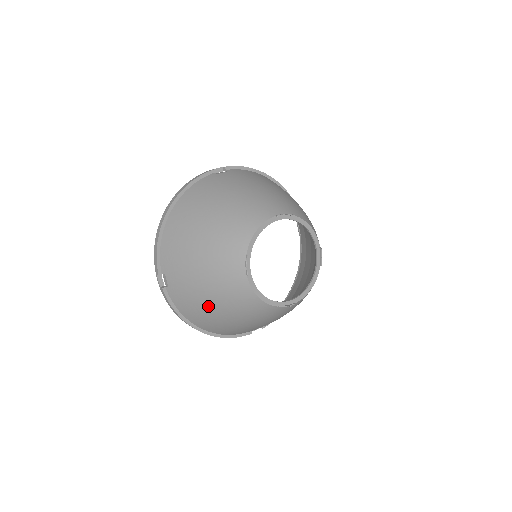
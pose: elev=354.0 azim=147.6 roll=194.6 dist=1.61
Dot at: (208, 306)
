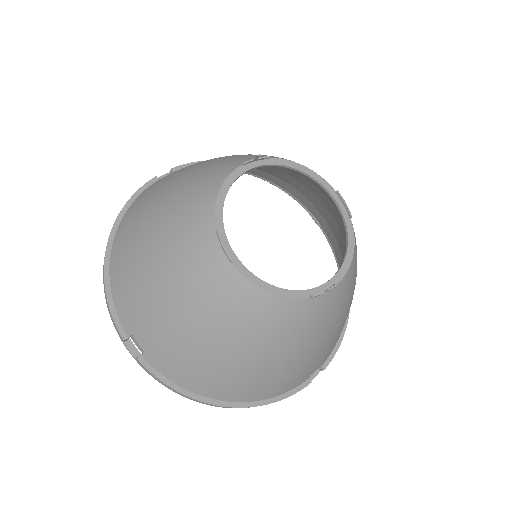
Dot at: (206, 351)
